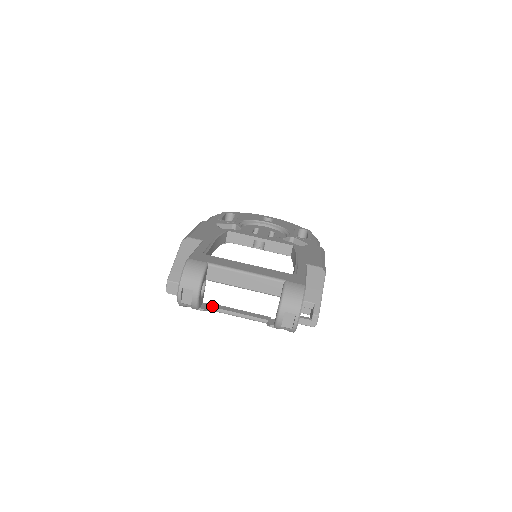
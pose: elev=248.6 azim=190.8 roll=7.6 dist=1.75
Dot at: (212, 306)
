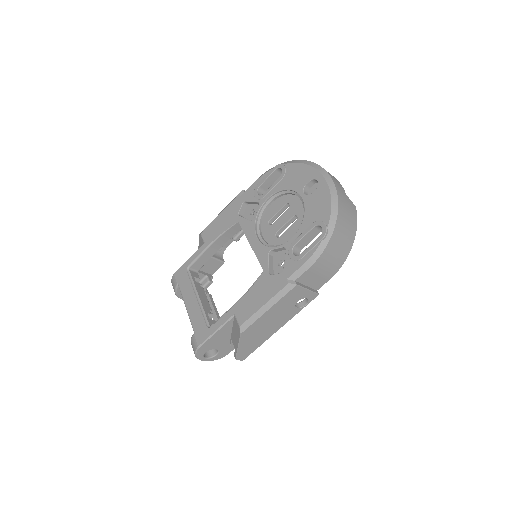
Dot at: occluded
